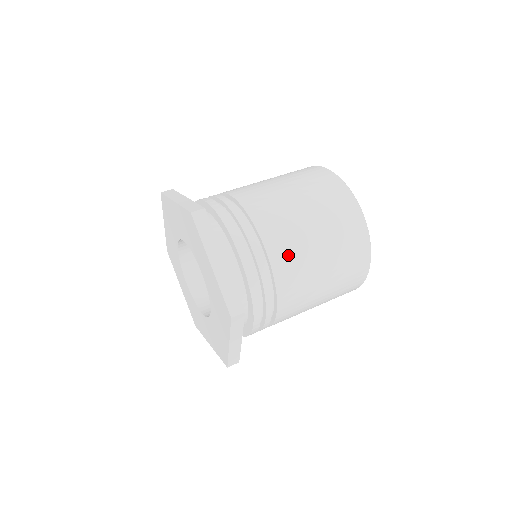
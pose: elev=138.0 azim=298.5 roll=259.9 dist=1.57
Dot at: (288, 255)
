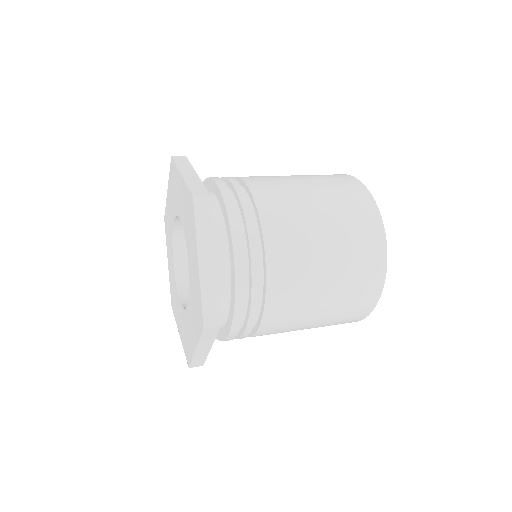
Dot at: (289, 273)
